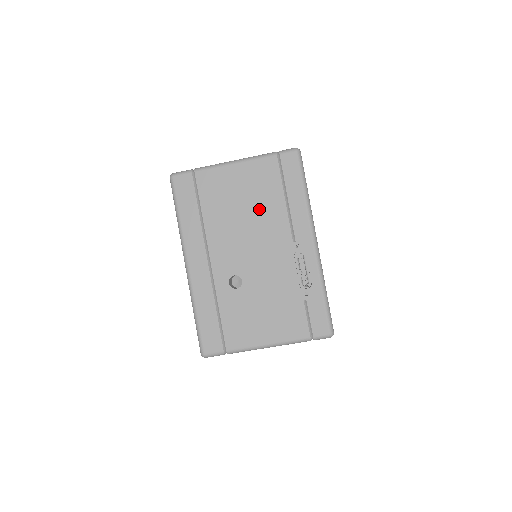
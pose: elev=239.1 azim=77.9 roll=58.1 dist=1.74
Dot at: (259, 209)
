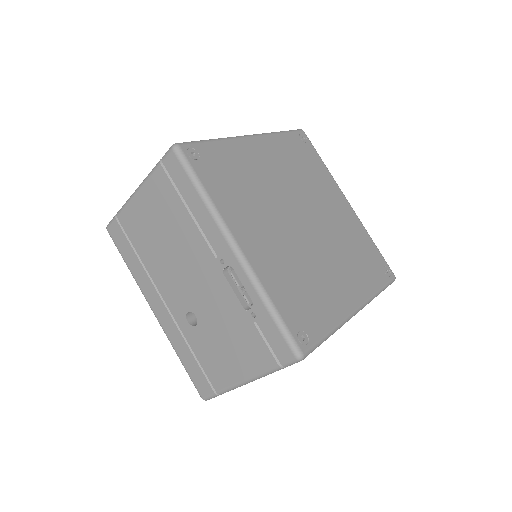
Dot at: (174, 233)
